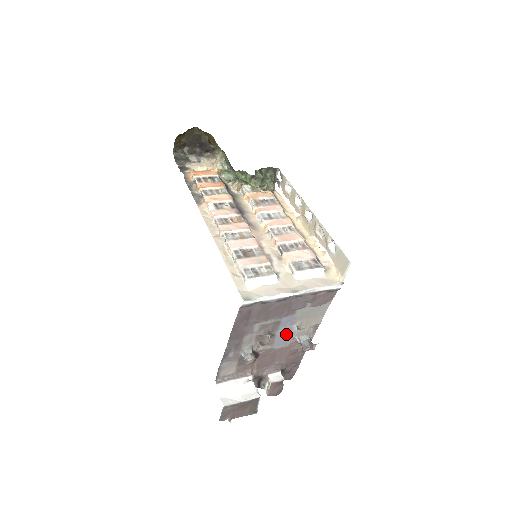
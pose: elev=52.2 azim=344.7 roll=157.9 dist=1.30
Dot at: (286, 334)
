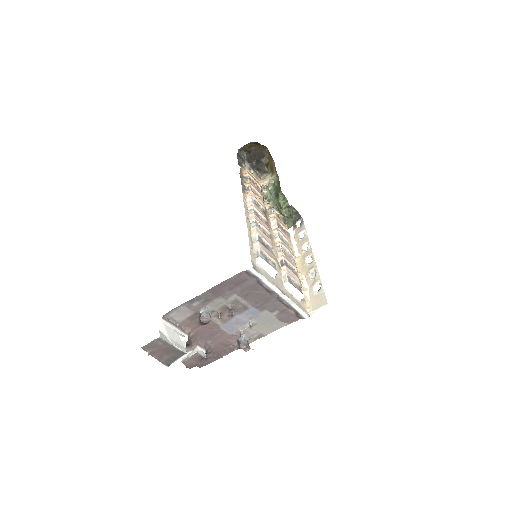
Dot at: (239, 323)
